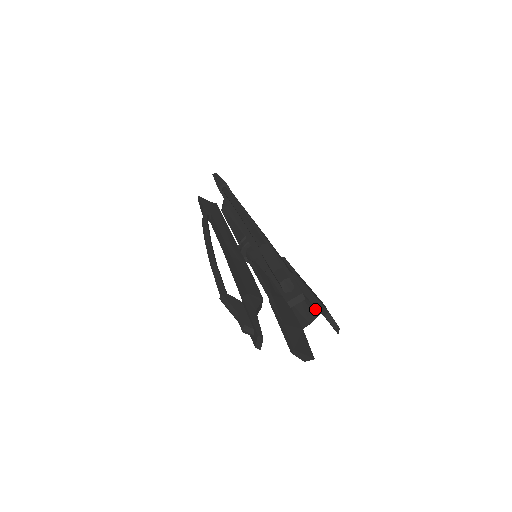
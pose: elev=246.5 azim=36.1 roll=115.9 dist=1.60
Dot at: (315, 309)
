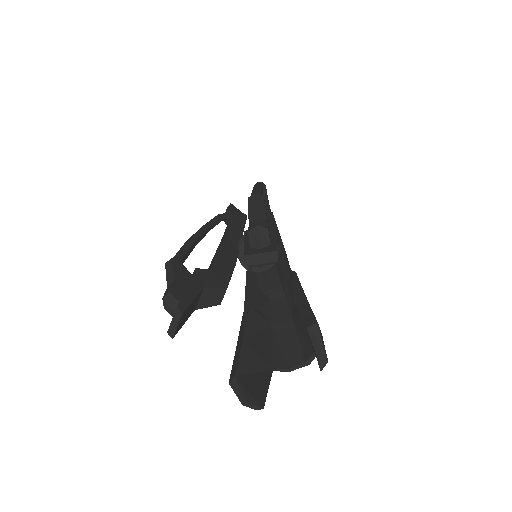
Dot at: (307, 348)
